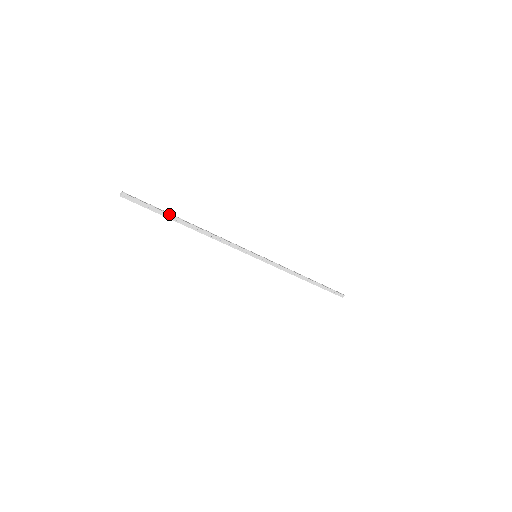
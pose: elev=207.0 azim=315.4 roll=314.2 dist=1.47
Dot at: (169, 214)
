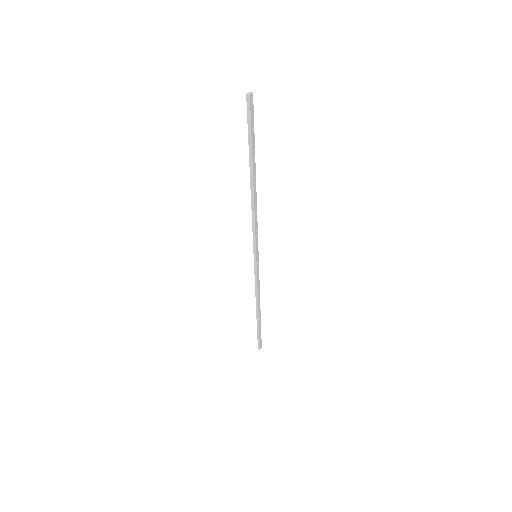
Dot at: occluded
